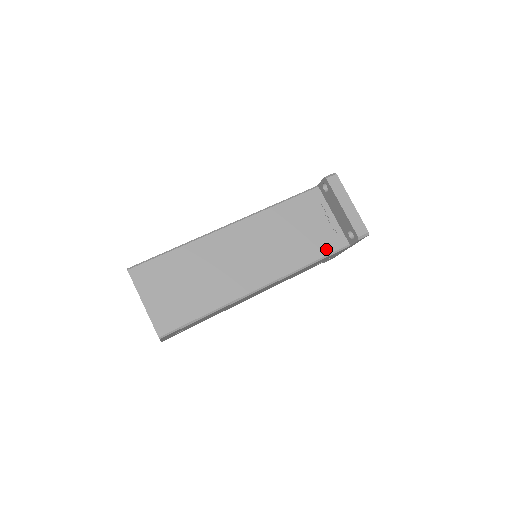
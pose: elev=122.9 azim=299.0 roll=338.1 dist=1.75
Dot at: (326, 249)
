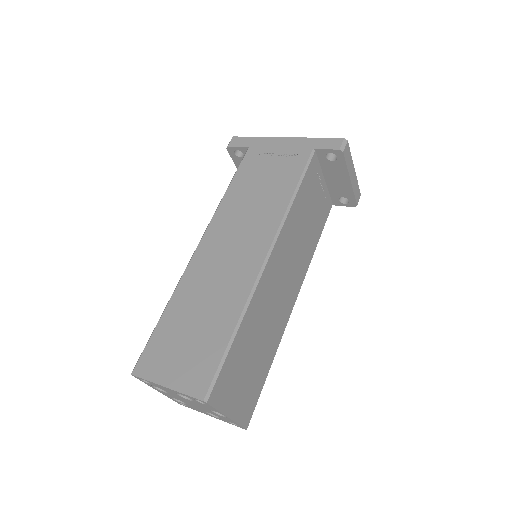
Dot at: (323, 222)
